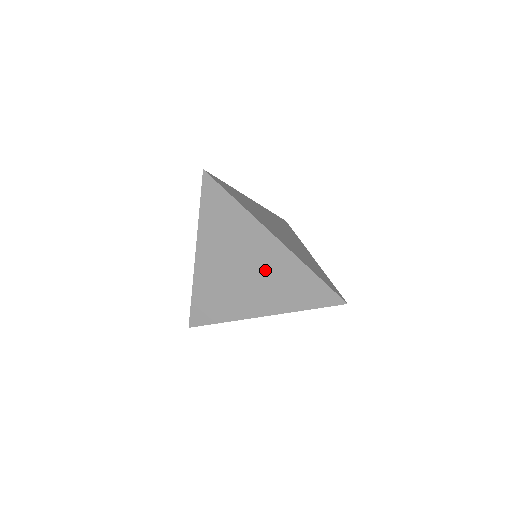
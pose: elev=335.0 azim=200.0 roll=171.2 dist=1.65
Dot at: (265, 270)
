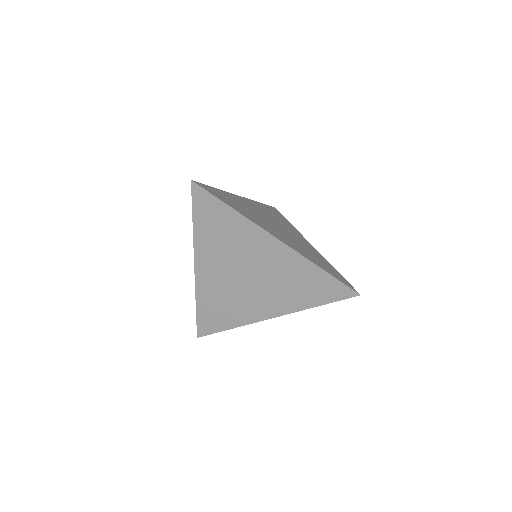
Dot at: (271, 273)
